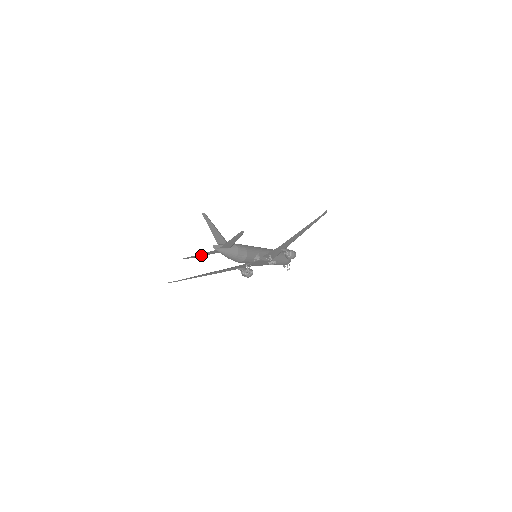
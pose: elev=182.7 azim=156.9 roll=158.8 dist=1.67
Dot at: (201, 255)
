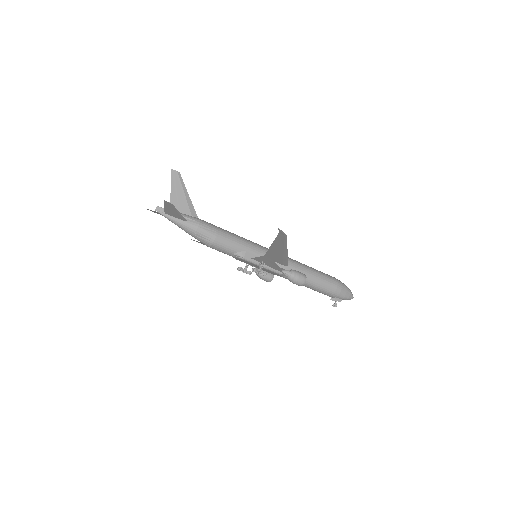
Dot at: occluded
